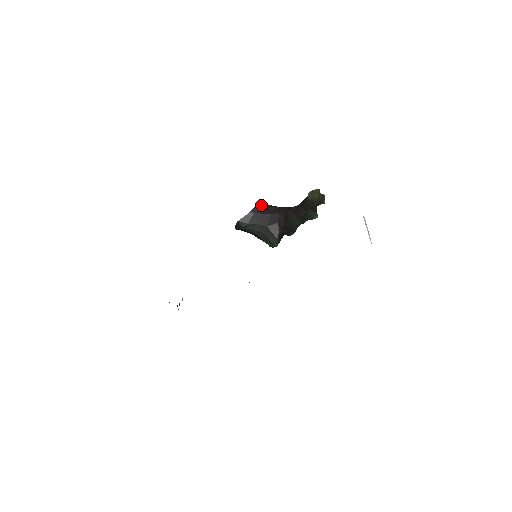
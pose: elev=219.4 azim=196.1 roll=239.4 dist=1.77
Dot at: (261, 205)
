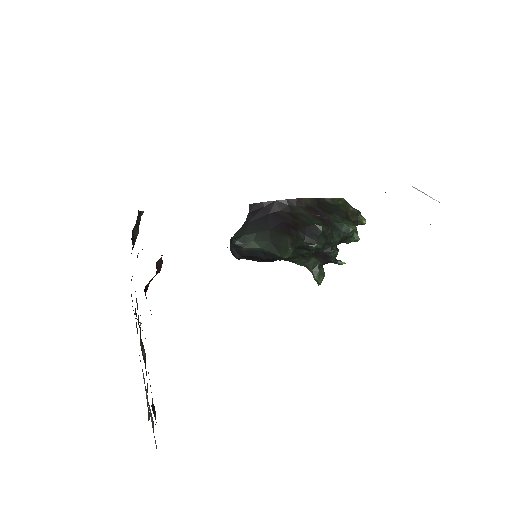
Dot at: (254, 208)
